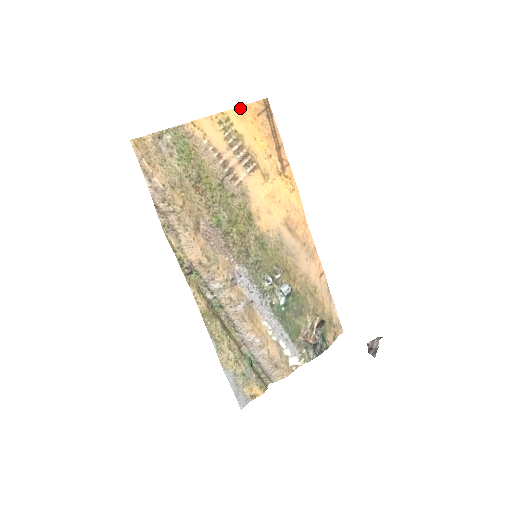
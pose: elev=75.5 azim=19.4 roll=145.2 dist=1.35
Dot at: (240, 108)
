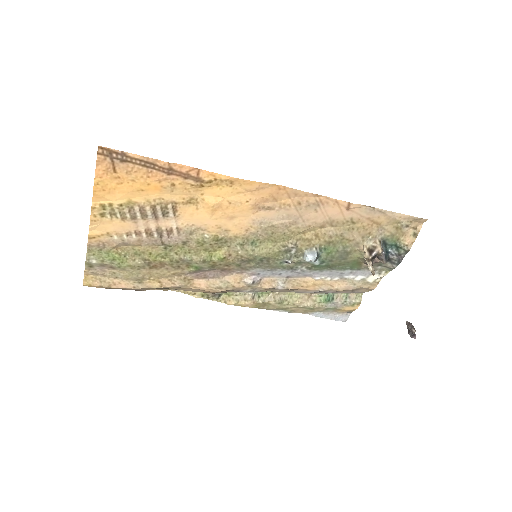
Dot at: (95, 188)
